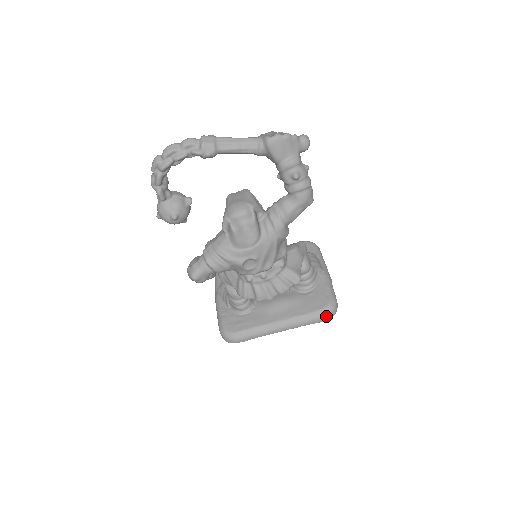
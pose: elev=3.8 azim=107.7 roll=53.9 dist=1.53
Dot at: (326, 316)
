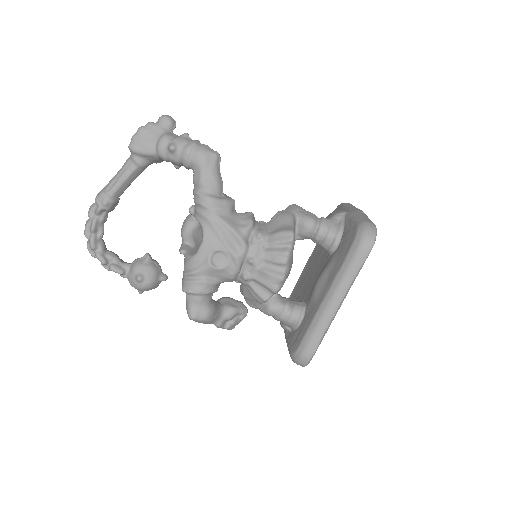
Dot at: (363, 245)
